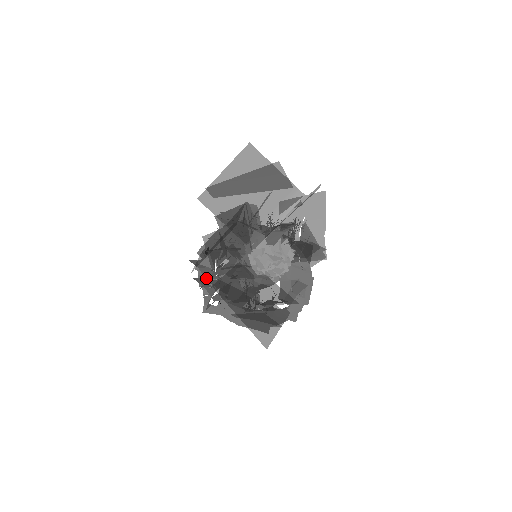
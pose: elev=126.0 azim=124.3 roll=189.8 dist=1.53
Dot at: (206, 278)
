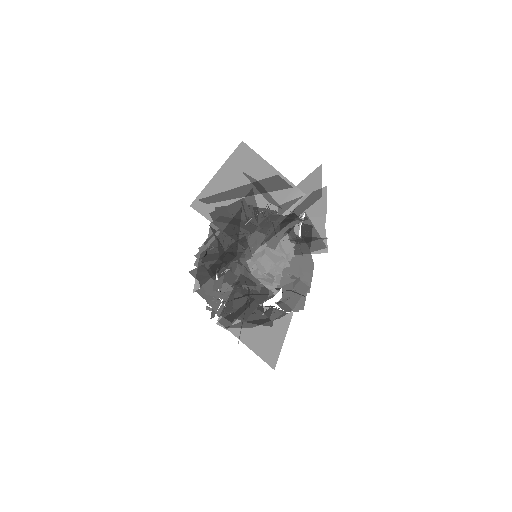
Dot at: (208, 293)
